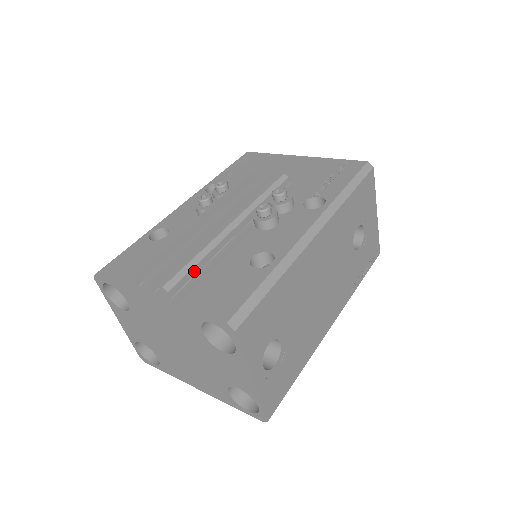
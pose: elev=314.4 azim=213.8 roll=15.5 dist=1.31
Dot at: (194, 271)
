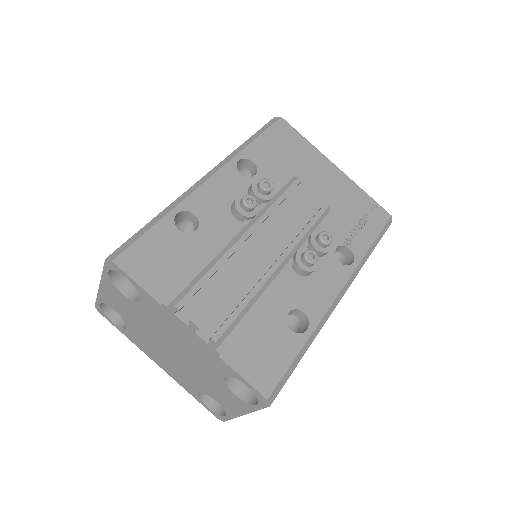
Dot at: (240, 320)
